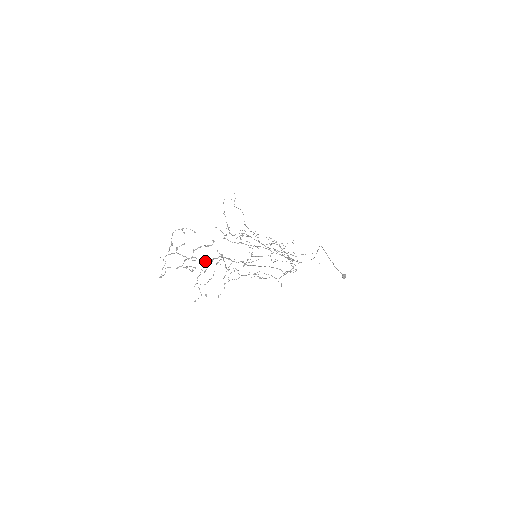
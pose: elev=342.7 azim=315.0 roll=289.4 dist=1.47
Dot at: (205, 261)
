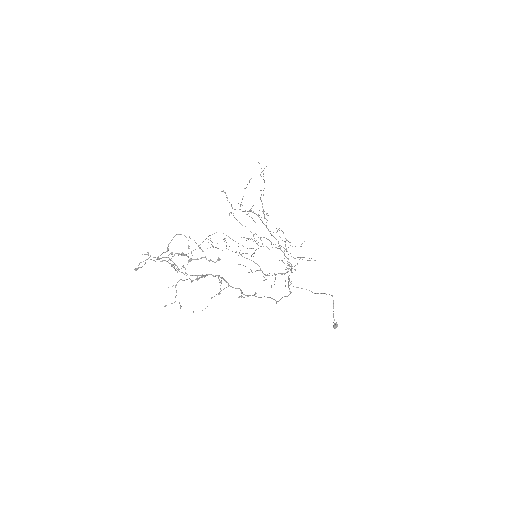
Dot at: occluded
